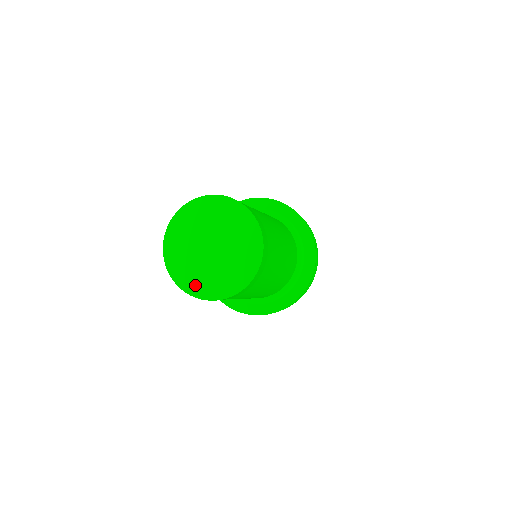
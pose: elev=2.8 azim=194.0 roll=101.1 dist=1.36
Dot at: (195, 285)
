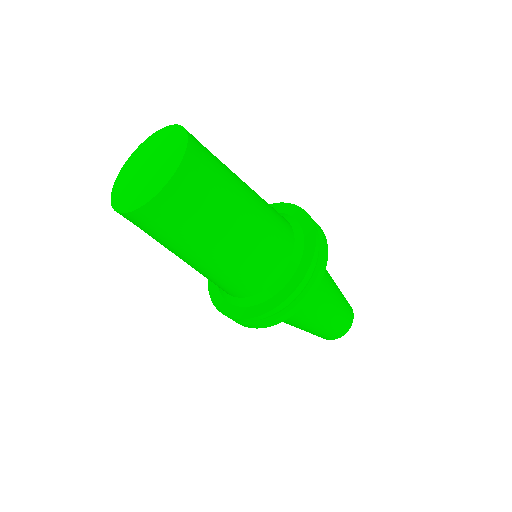
Dot at: (152, 191)
